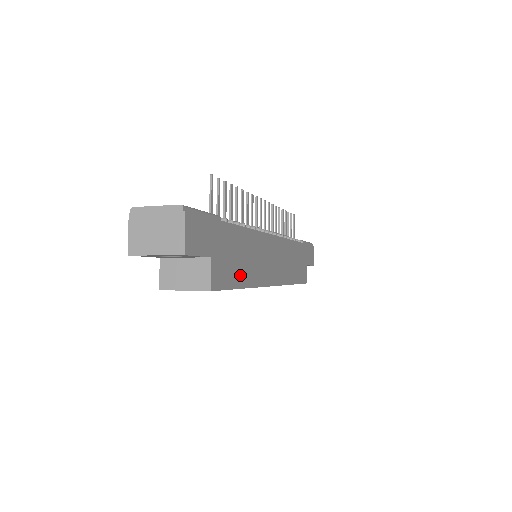
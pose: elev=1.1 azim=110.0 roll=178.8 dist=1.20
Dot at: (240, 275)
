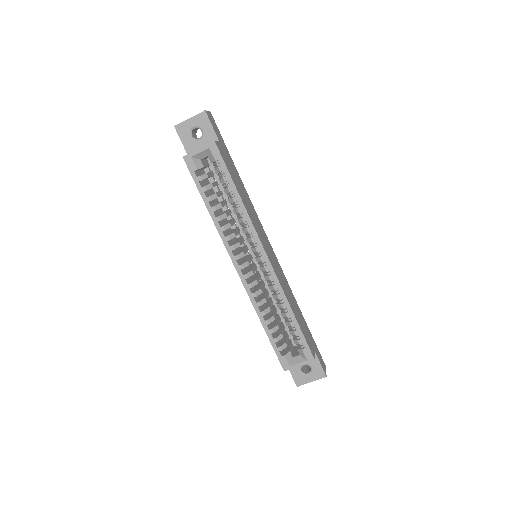
Dot at: (237, 185)
